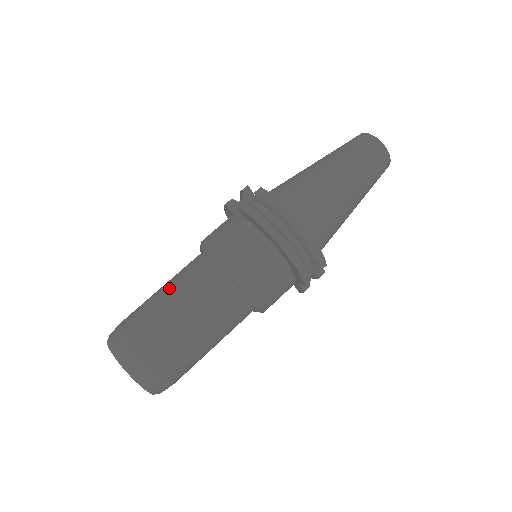
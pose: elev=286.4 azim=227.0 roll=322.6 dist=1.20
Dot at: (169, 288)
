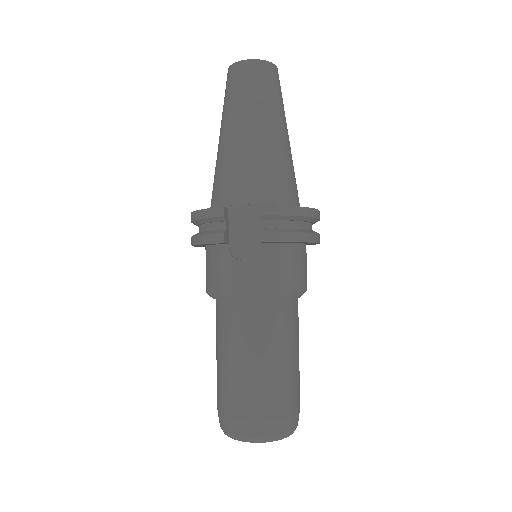
Dot at: (258, 357)
